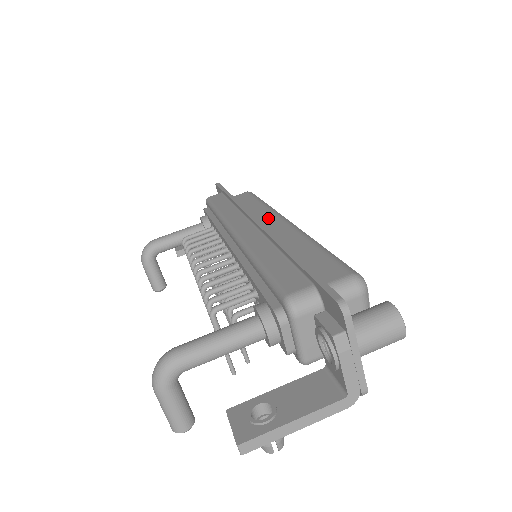
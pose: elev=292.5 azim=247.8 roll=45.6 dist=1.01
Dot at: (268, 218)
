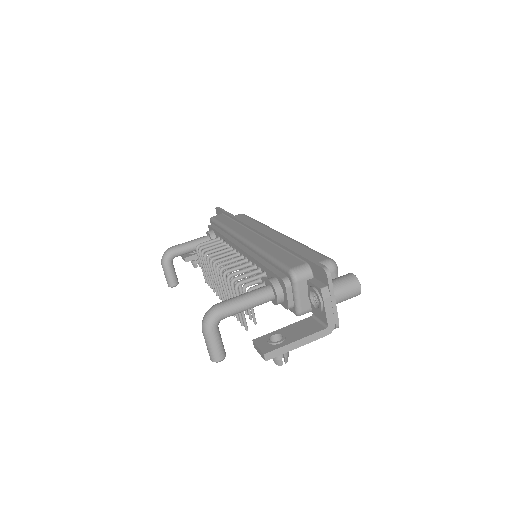
Dot at: (264, 230)
